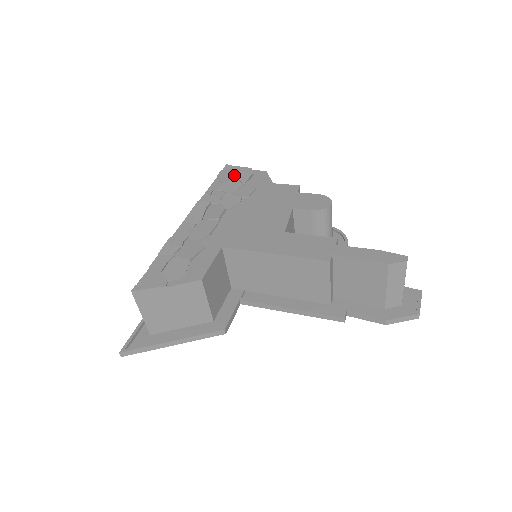
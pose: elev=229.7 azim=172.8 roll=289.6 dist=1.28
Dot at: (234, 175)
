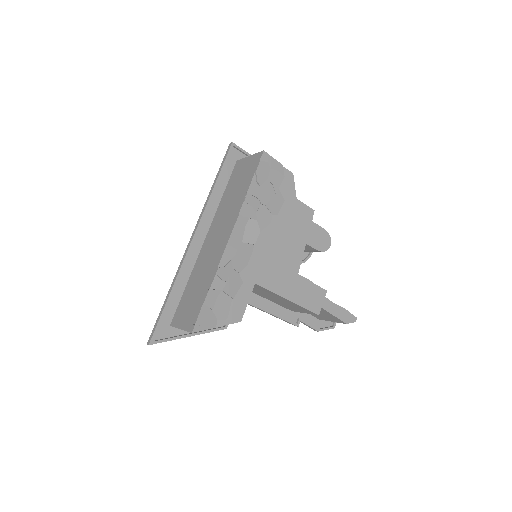
Dot at: (270, 175)
